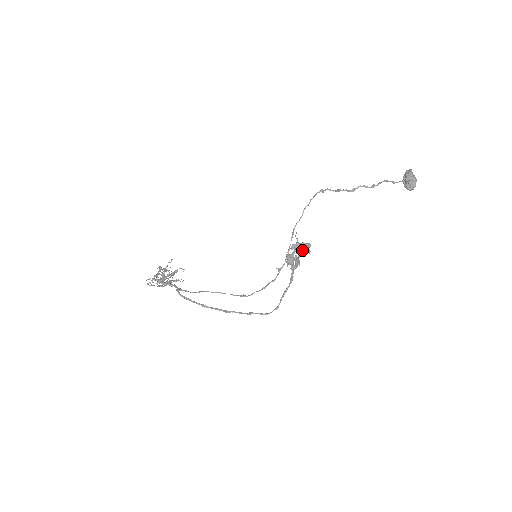
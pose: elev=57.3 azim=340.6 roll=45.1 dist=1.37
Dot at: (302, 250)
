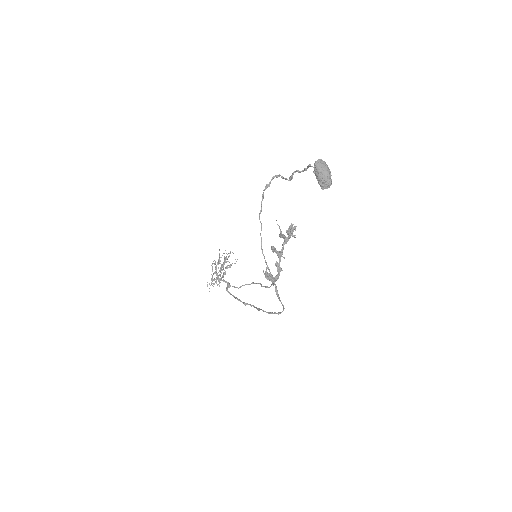
Dot at: (279, 253)
